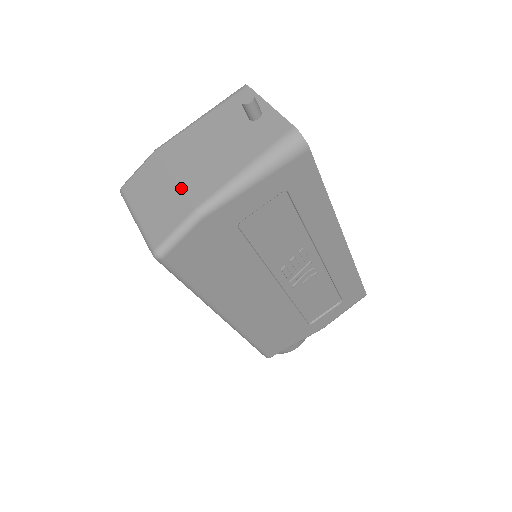
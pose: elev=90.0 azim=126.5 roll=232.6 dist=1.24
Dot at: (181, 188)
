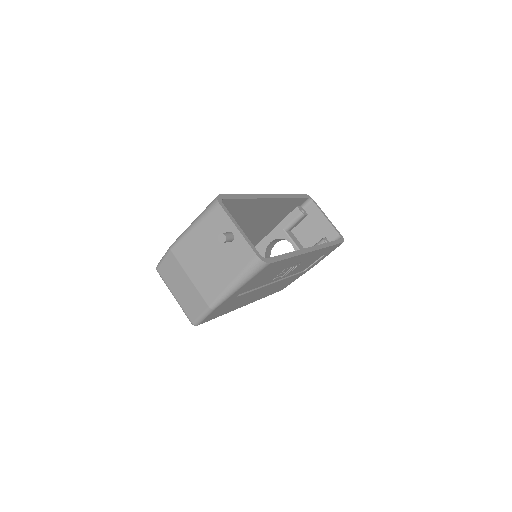
Dot at: (196, 288)
